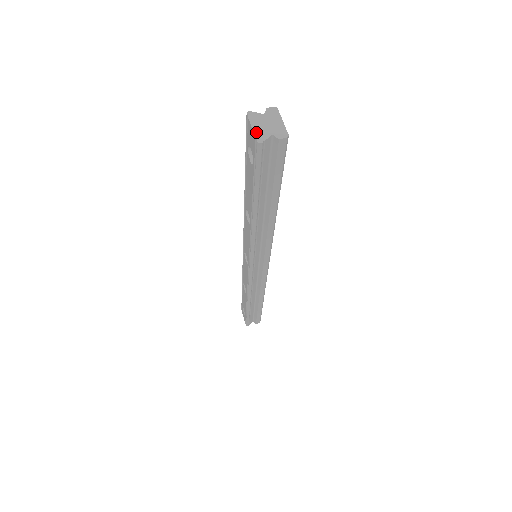
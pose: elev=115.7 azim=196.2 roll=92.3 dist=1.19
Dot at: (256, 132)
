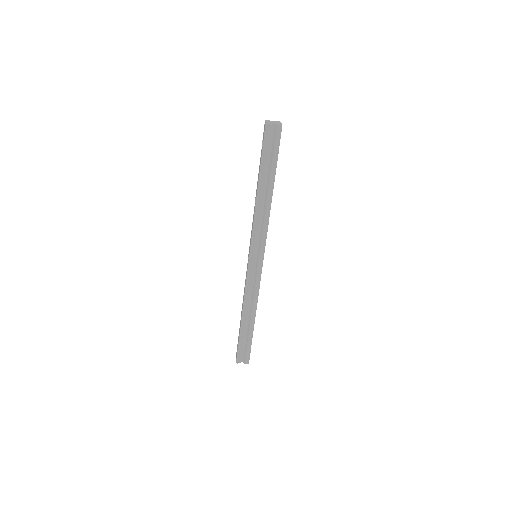
Dot at: (267, 122)
